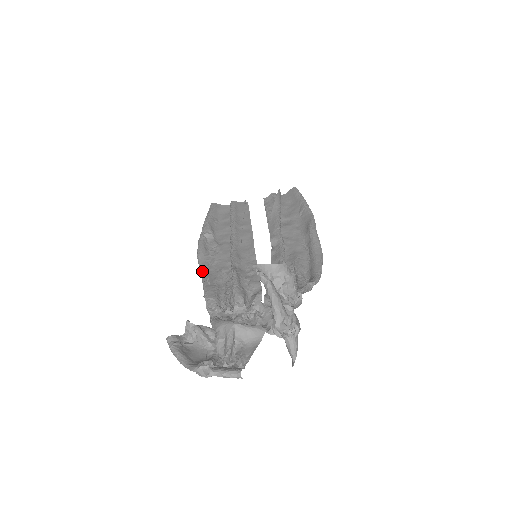
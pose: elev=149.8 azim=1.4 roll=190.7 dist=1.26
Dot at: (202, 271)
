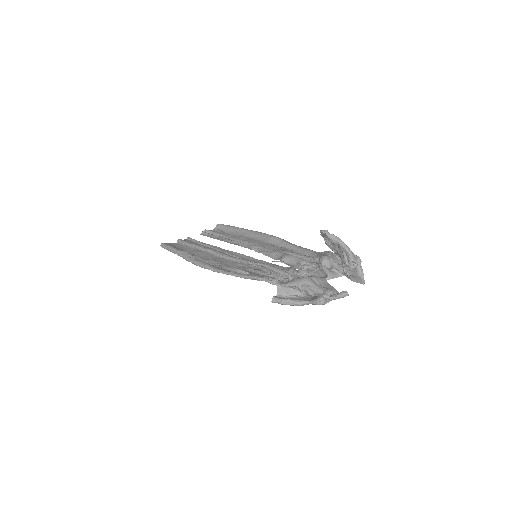
Dot at: (228, 272)
